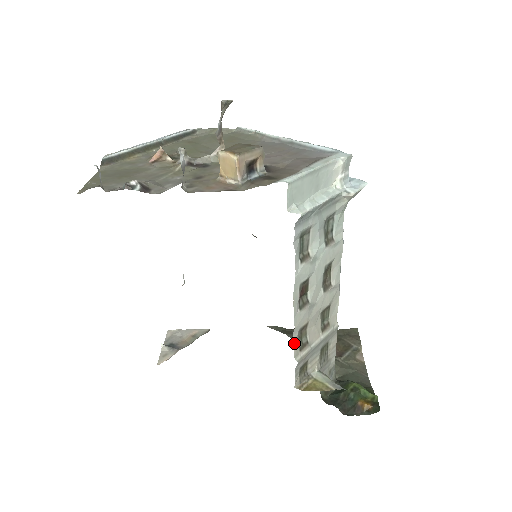
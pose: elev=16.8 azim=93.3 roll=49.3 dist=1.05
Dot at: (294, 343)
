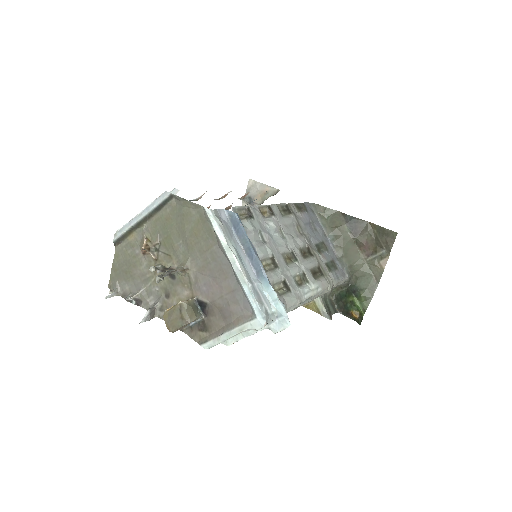
Dot at: occluded
